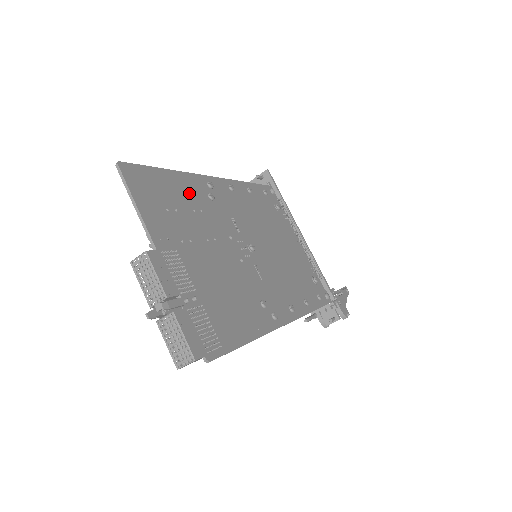
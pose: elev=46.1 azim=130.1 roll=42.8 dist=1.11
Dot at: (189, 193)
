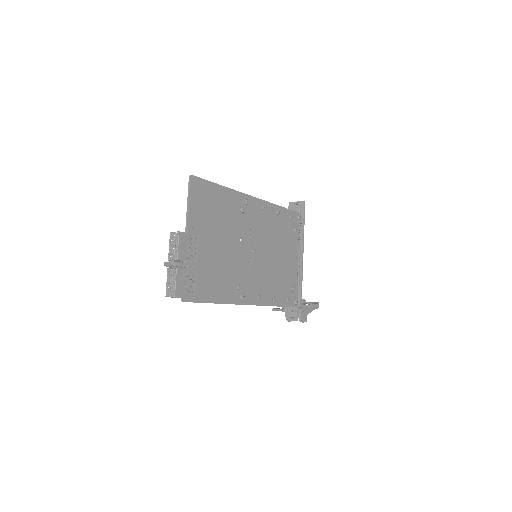
Dot at: (228, 204)
